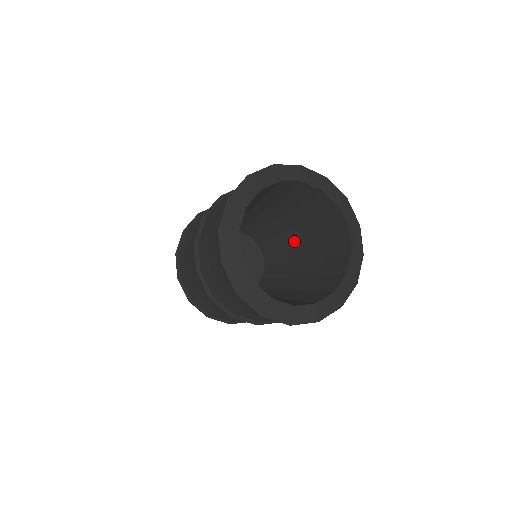
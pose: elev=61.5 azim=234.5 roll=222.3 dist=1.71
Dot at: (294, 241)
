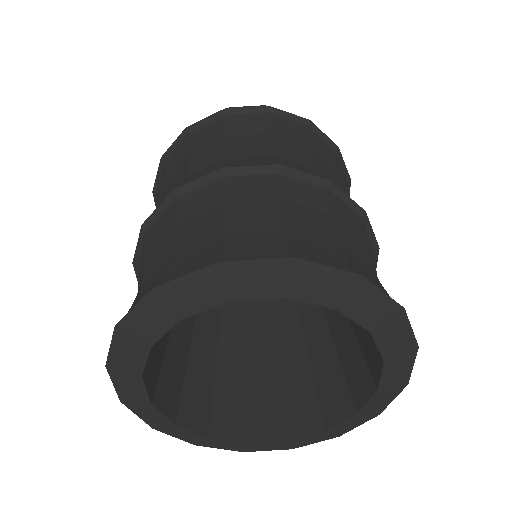
Dot at: occluded
